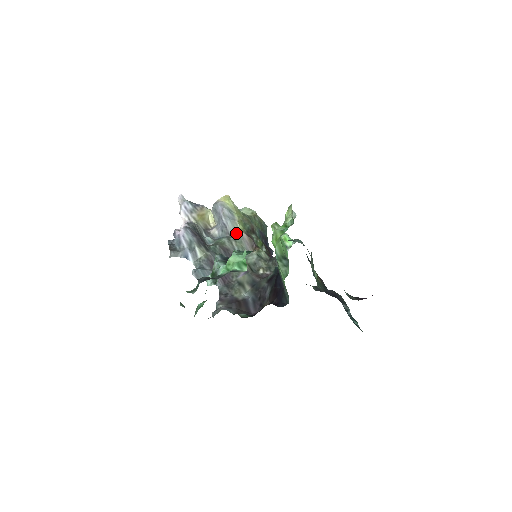
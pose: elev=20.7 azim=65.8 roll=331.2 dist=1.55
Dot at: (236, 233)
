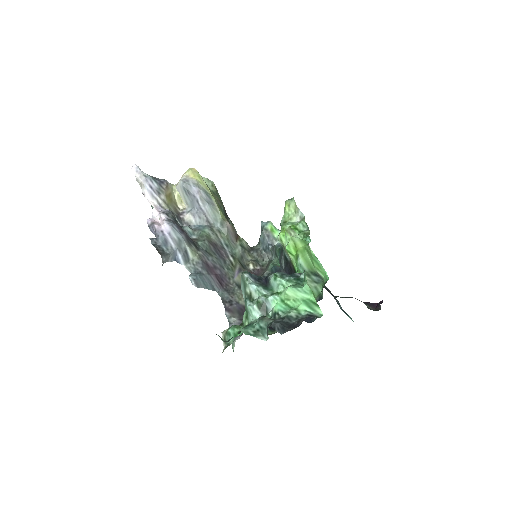
Dot at: (218, 222)
